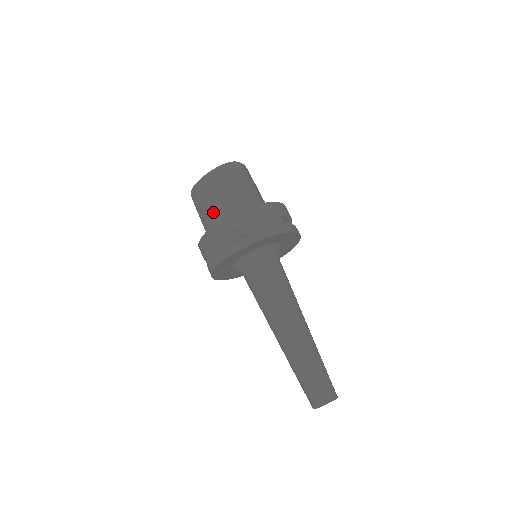
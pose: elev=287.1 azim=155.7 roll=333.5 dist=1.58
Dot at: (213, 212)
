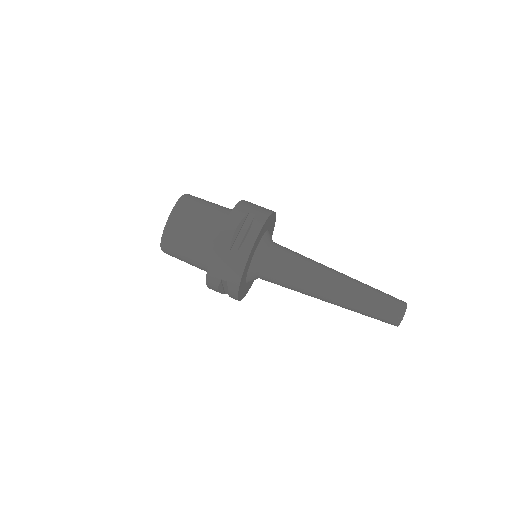
Dot at: (201, 238)
